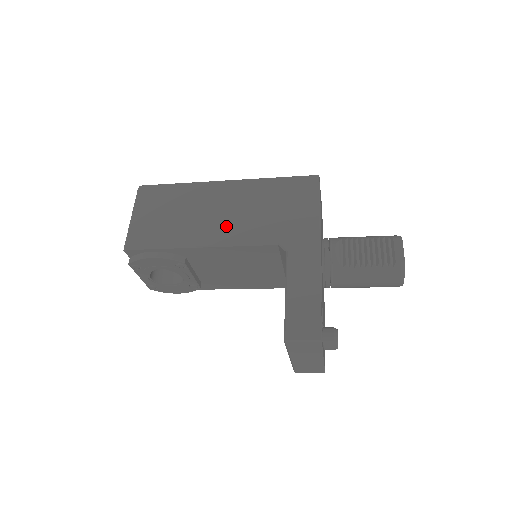
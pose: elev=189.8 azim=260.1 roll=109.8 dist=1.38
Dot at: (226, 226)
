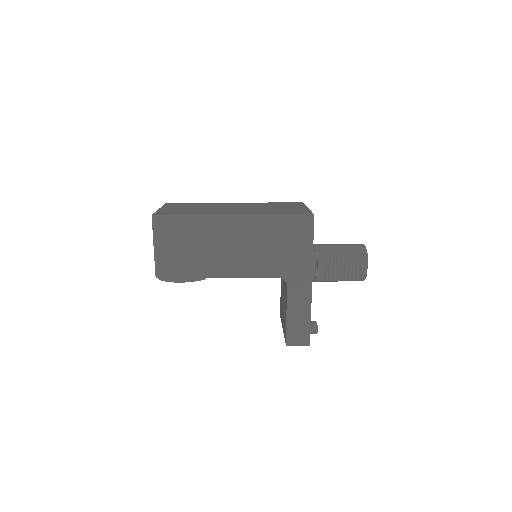
Dot at: (239, 261)
